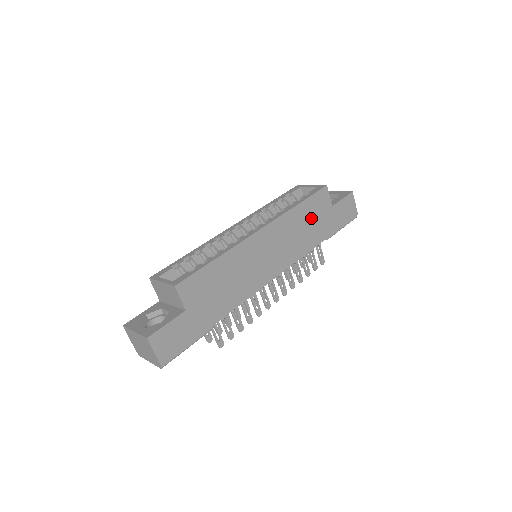
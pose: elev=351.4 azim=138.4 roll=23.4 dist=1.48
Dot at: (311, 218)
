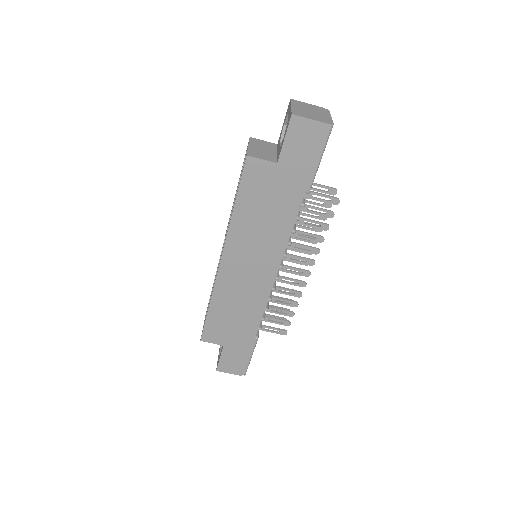
Dot at: (262, 202)
